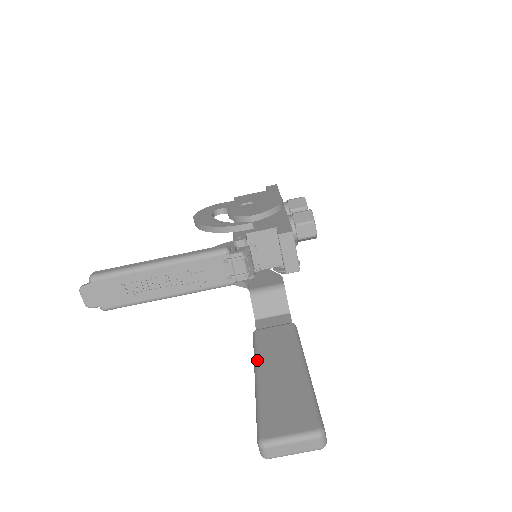
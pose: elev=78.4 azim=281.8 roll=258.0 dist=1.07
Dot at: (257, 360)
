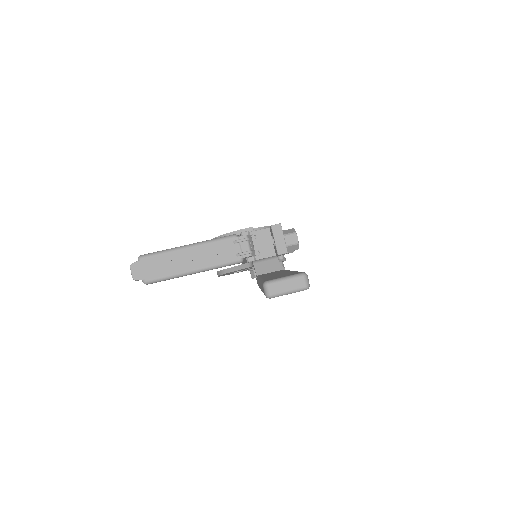
Dot at: (260, 277)
